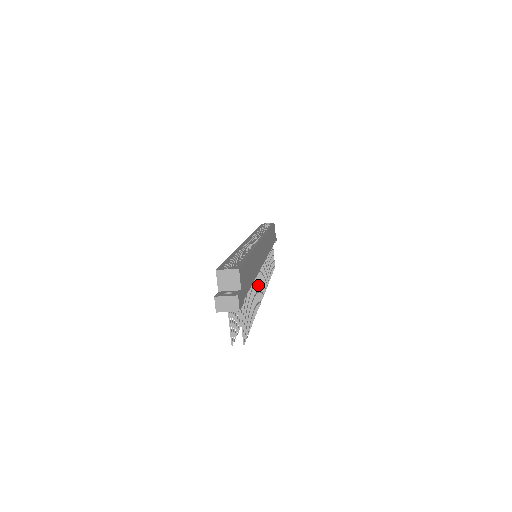
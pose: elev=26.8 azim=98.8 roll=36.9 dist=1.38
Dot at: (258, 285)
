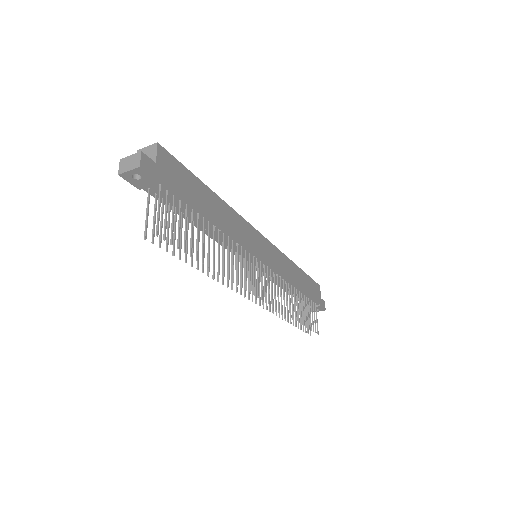
Dot at: (241, 265)
